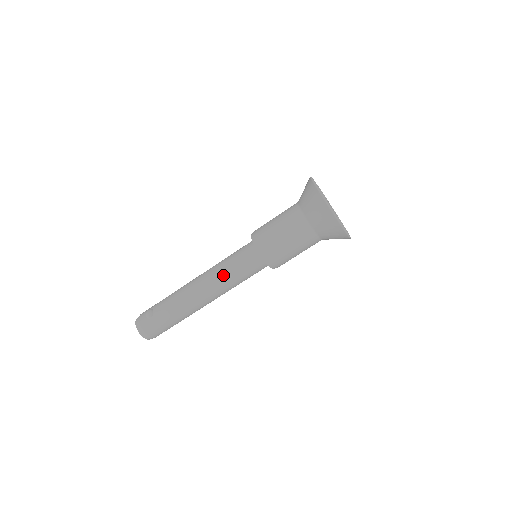
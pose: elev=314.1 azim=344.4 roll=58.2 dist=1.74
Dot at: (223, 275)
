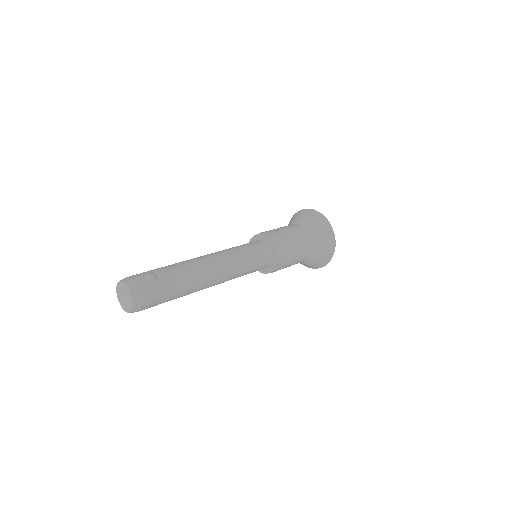
Dot at: (239, 261)
